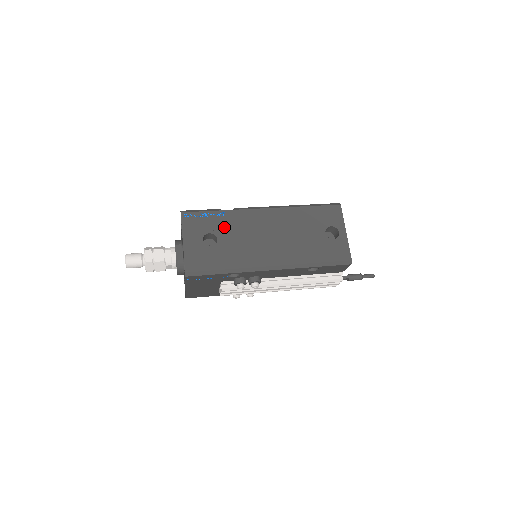
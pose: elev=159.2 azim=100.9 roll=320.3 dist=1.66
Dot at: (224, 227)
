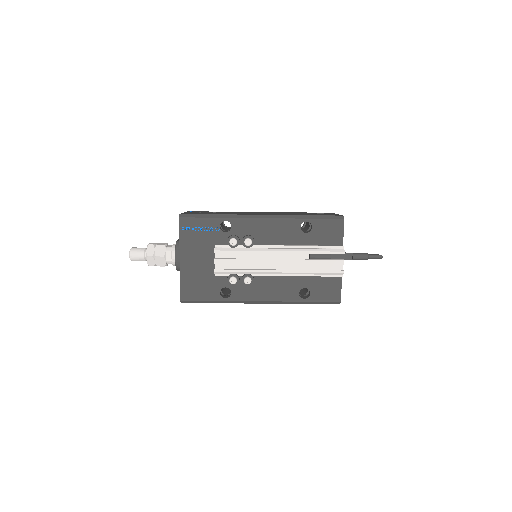
Dot at: (223, 212)
